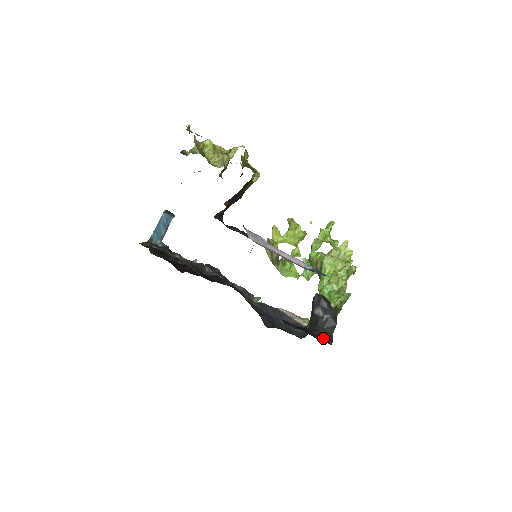
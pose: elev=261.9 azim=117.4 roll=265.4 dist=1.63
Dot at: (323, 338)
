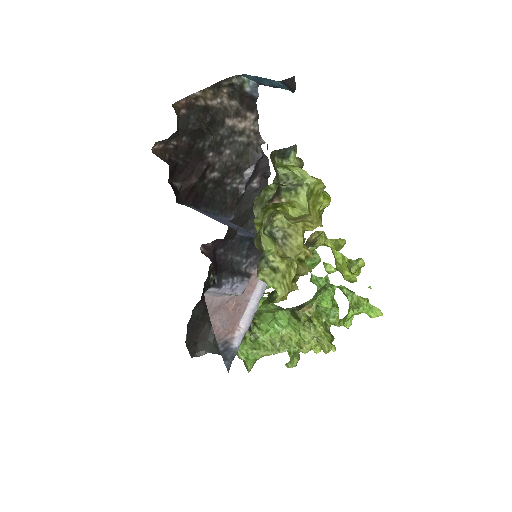
Dot at: (198, 347)
